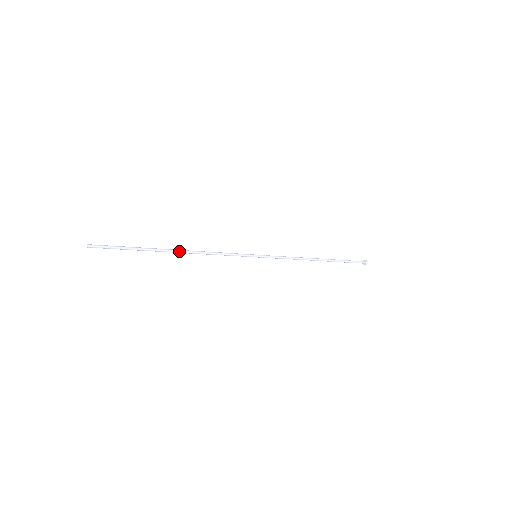
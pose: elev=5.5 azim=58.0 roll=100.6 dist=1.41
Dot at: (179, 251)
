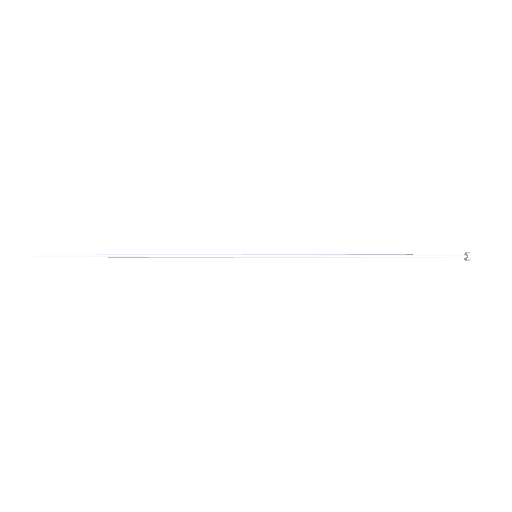
Dot at: (142, 256)
